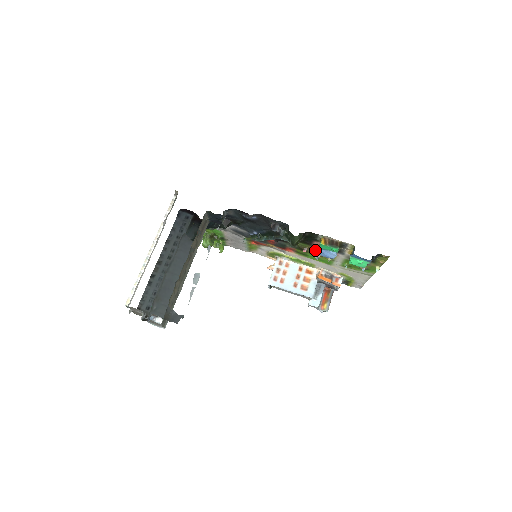
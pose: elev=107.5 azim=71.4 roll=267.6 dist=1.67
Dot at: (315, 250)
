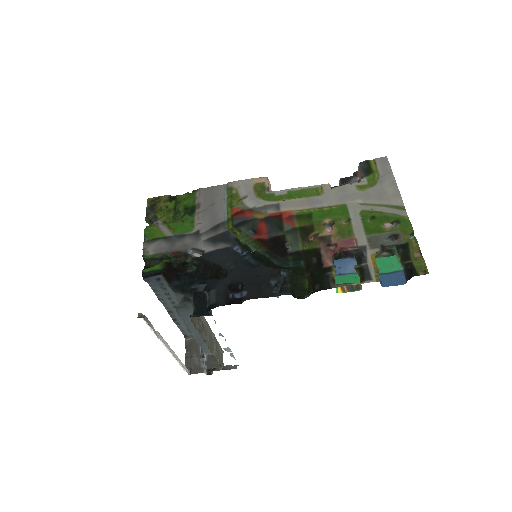
Dot at: (324, 237)
